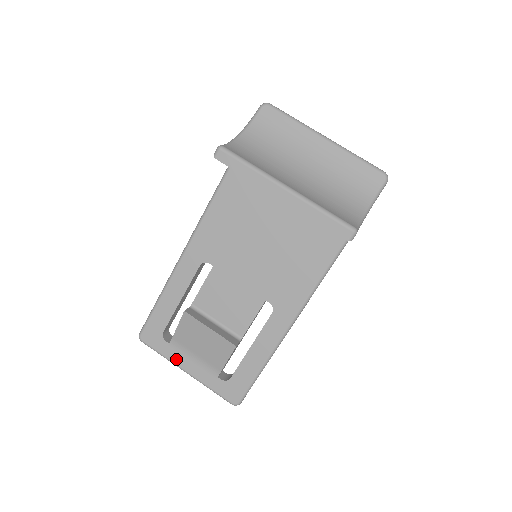
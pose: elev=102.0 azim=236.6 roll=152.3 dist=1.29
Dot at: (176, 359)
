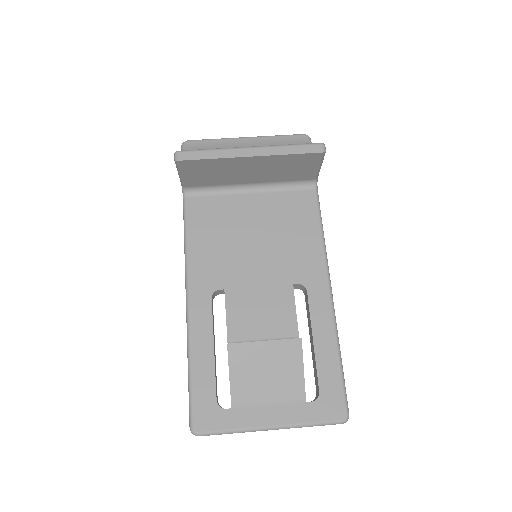
Dot at: (250, 421)
